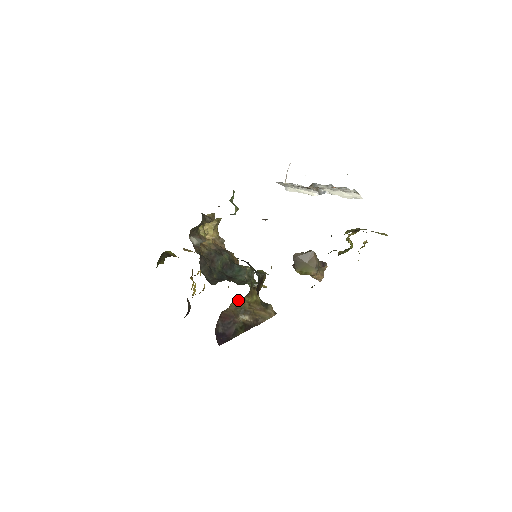
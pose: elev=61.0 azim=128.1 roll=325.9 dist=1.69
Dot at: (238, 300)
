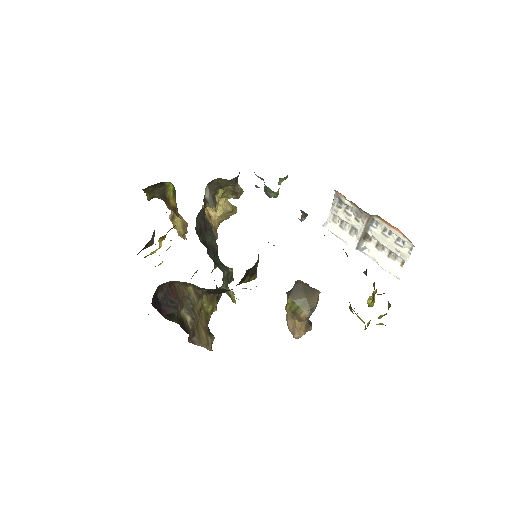
Dot at: (197, 290)
